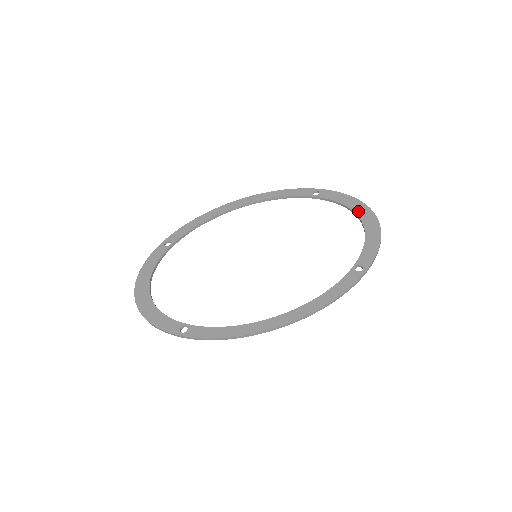
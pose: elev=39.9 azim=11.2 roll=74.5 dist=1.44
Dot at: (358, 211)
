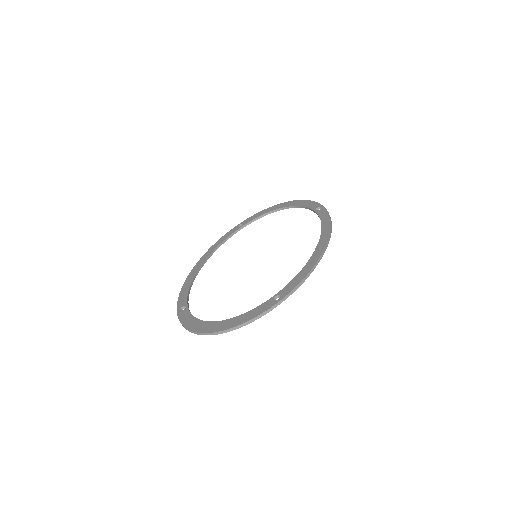
Dot at: (277, 208)
